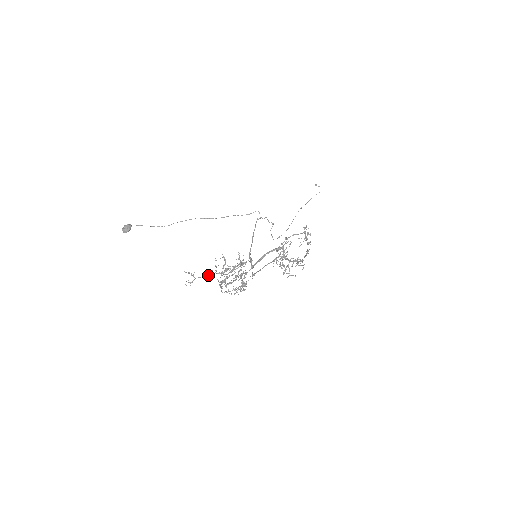
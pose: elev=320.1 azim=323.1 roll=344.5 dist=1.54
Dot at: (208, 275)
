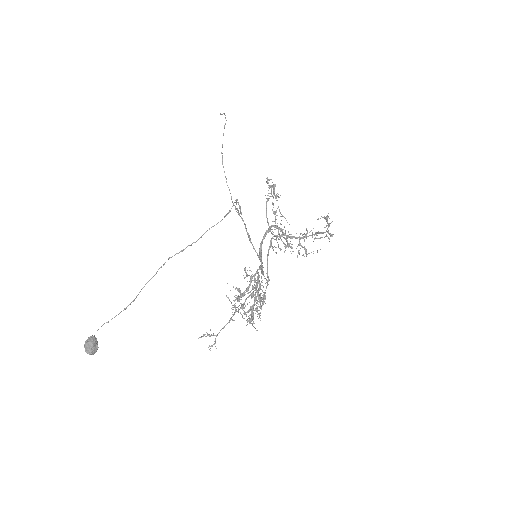
Dot at: (229, 321)
